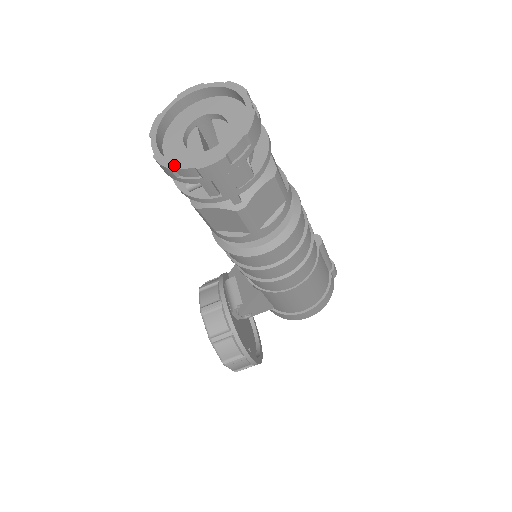
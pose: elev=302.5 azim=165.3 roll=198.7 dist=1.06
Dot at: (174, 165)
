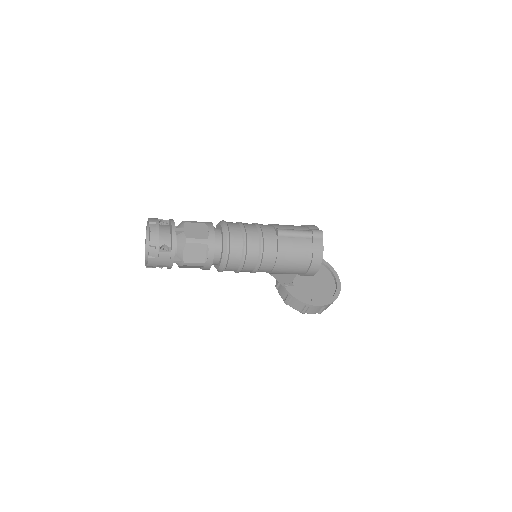
Dot at: (146, 265)
